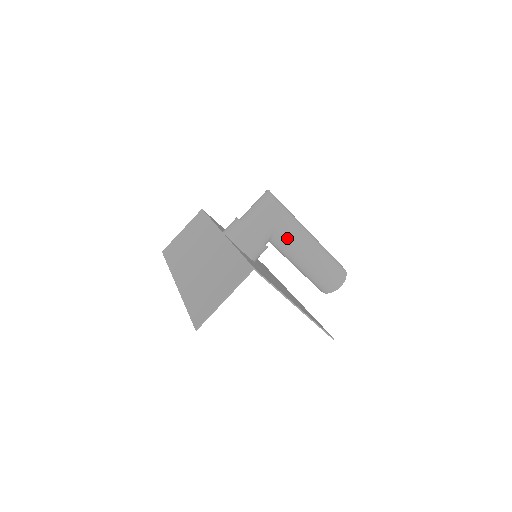
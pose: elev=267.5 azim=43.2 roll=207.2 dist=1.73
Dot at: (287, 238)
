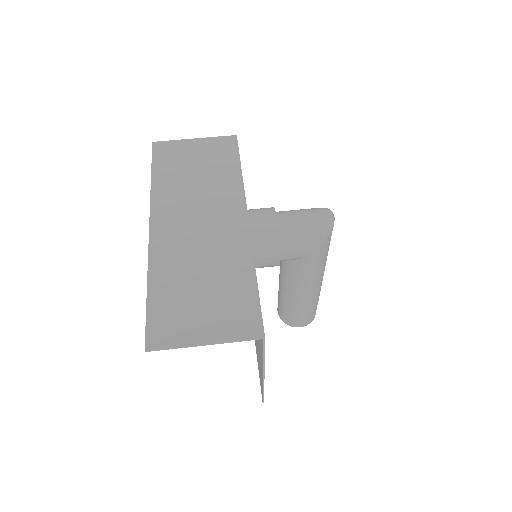
Dot at: (304, 272)
